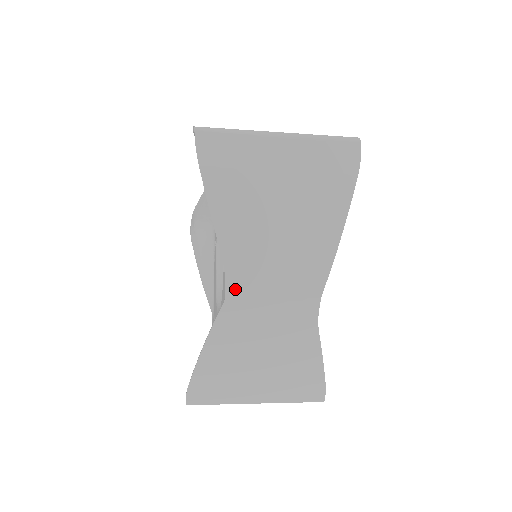
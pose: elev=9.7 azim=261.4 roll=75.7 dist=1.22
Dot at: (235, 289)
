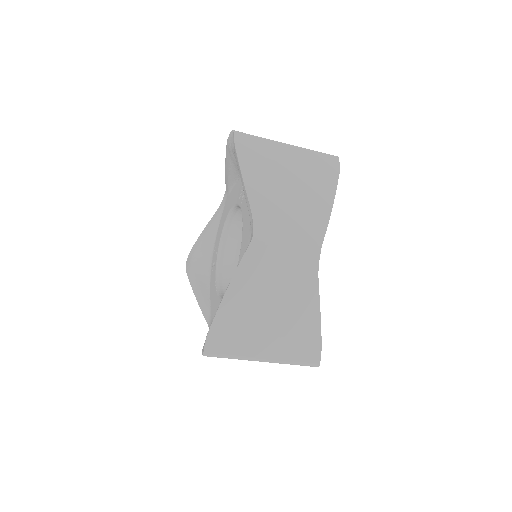
Dot at: (260, 232)
